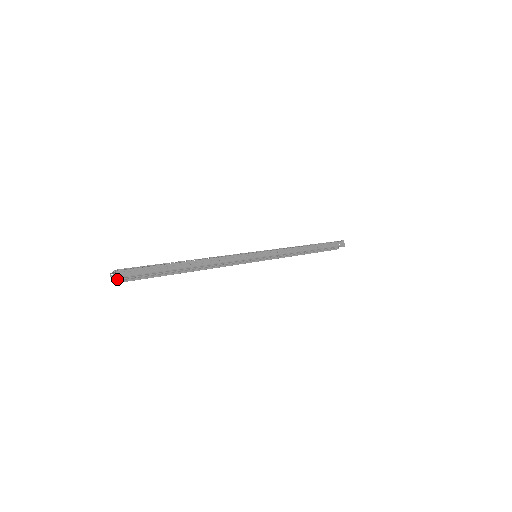
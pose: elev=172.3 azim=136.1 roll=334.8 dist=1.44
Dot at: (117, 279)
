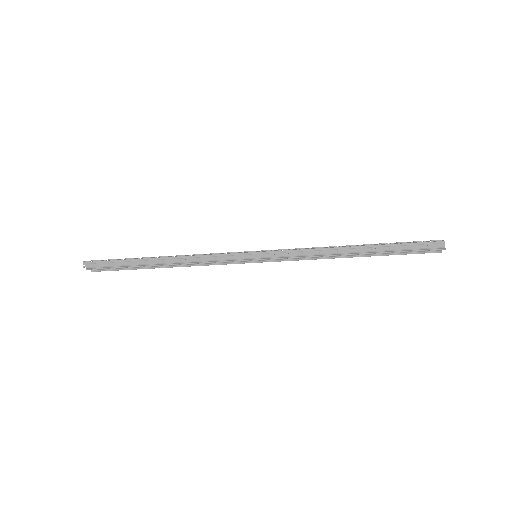
Dot at: occluded
